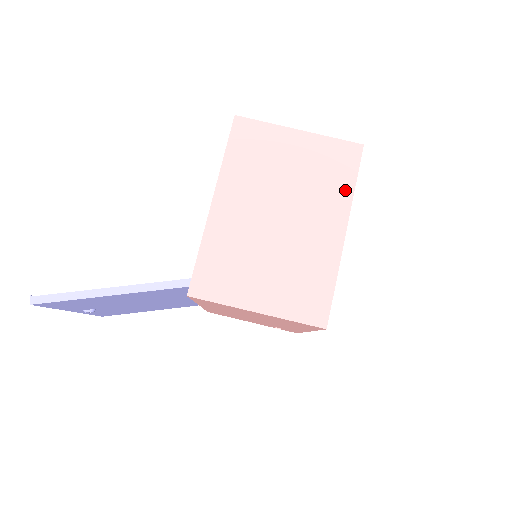
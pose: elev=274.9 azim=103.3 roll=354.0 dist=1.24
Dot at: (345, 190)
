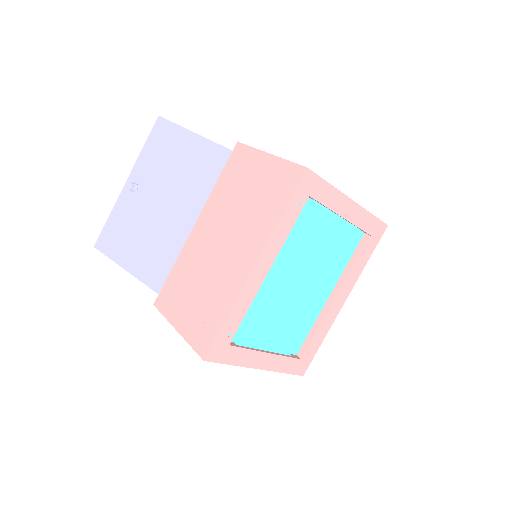
Dot at: occluded
